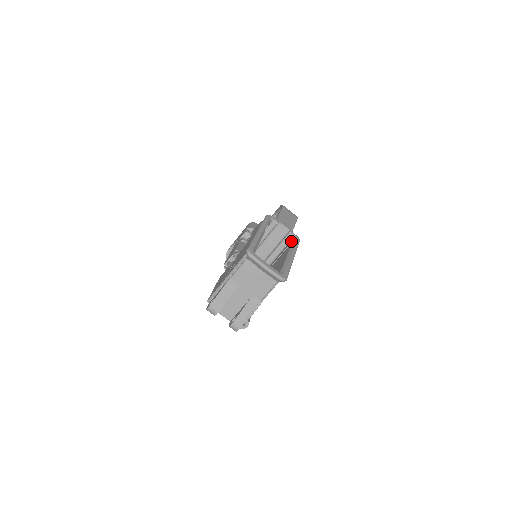
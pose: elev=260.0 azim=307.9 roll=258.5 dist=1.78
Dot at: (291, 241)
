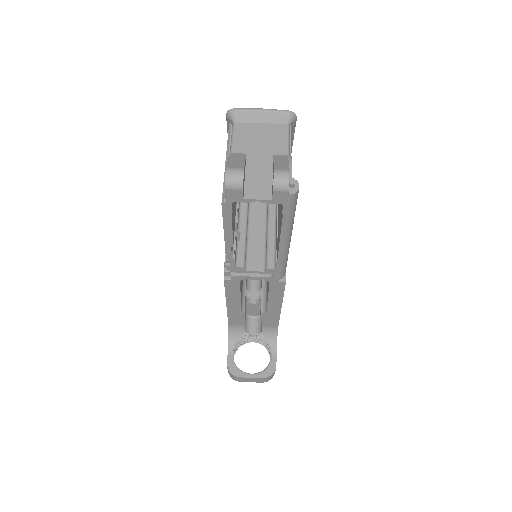
Dot at: occluded
